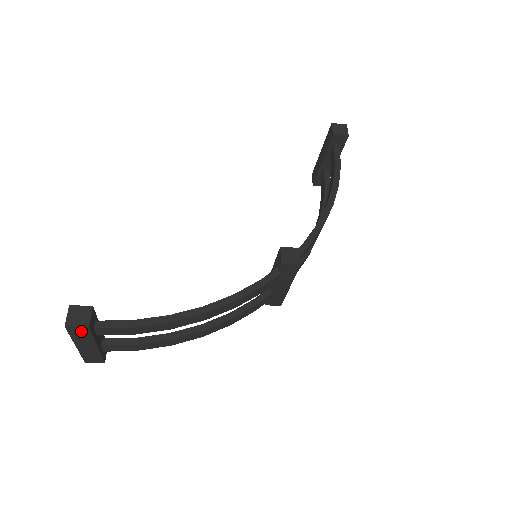
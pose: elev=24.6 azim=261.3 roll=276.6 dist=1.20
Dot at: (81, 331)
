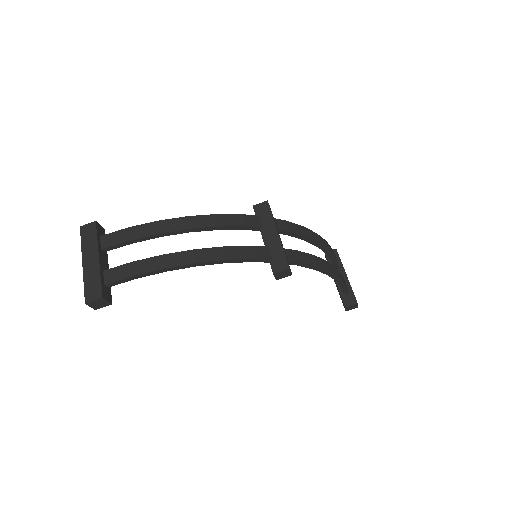
Dot at: (90, 230)
